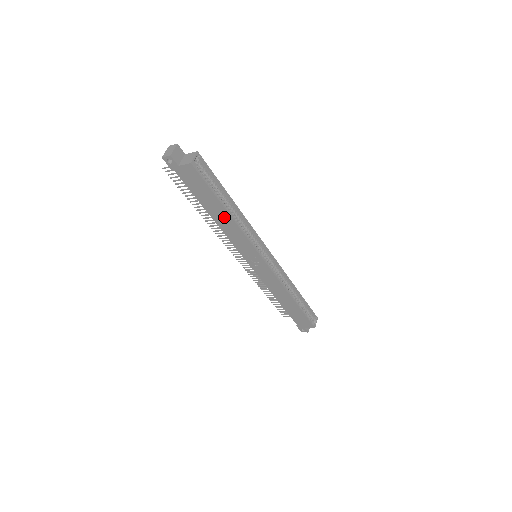
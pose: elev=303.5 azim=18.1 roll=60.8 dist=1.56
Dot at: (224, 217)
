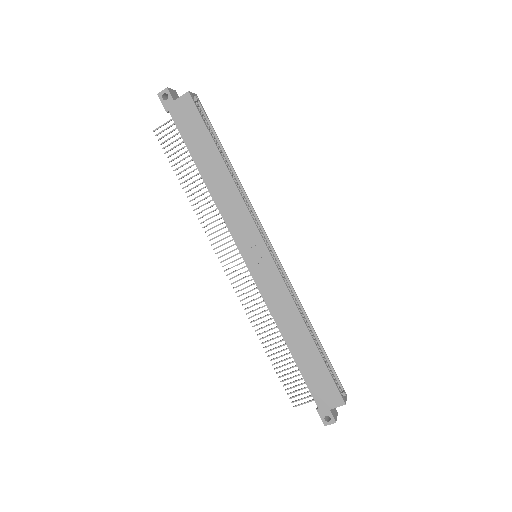
Dot at: (219, 174)
